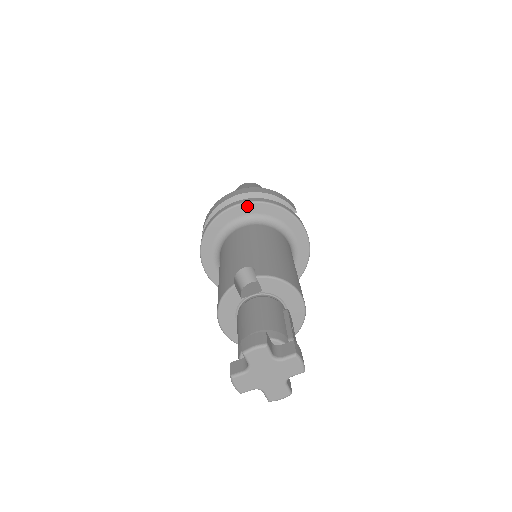
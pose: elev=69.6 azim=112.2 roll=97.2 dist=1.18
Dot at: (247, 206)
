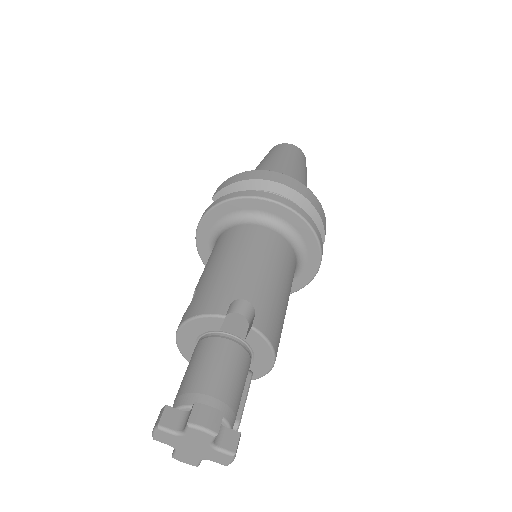
Dot at: (291, 213)
